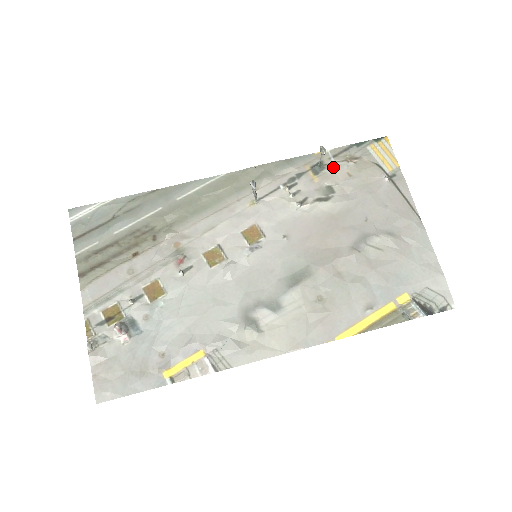
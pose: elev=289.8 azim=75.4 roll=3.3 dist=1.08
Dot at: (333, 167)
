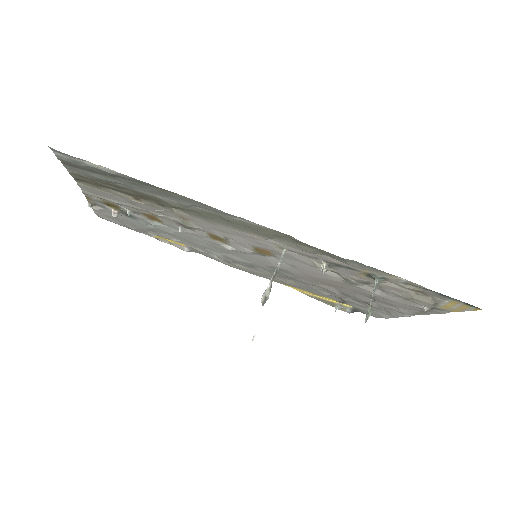
Dot at: (391, 285)
